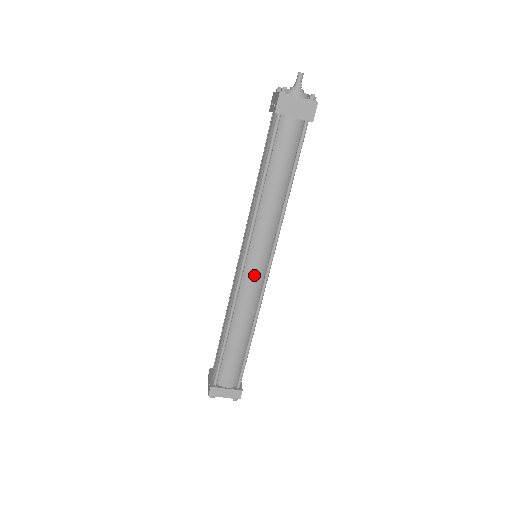
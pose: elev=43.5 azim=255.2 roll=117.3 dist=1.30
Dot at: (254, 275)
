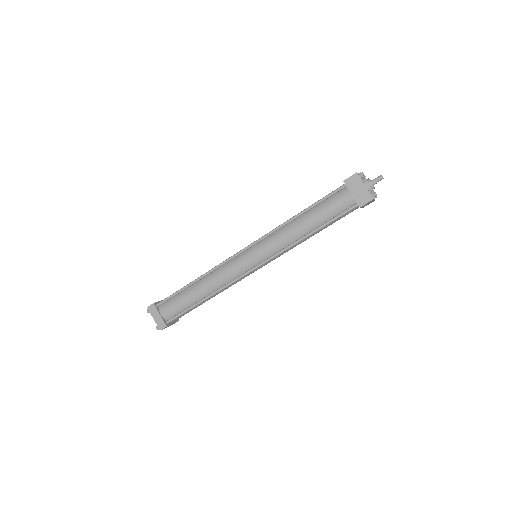
Dot at: (242, 263)
